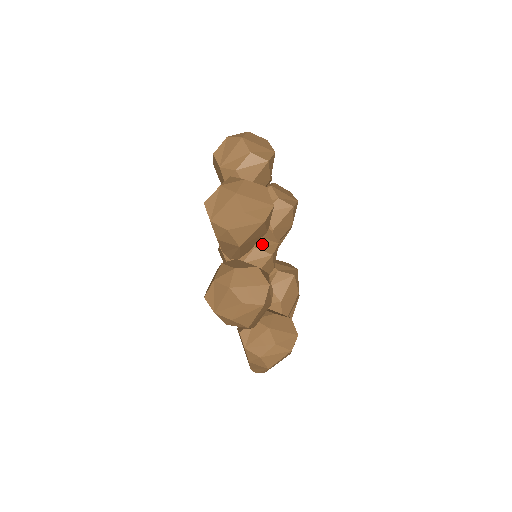
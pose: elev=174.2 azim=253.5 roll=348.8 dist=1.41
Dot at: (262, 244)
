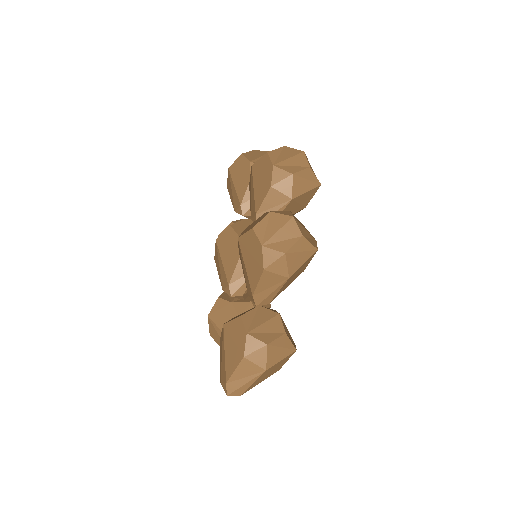
Dot at: occluded
